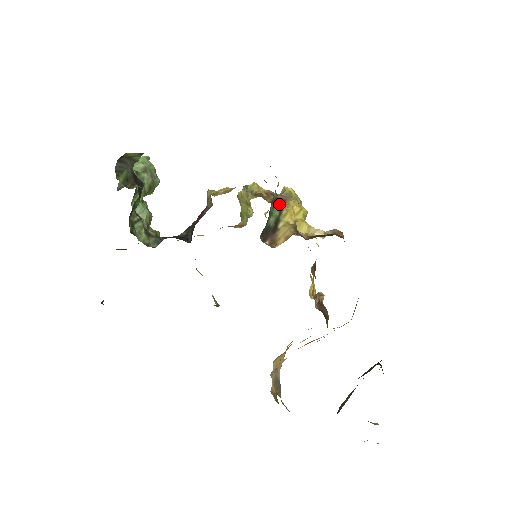
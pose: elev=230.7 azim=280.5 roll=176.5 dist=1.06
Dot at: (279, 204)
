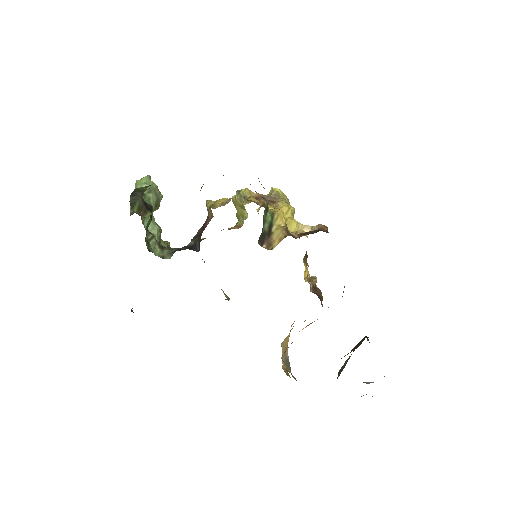
Dot at: (270, 209)
